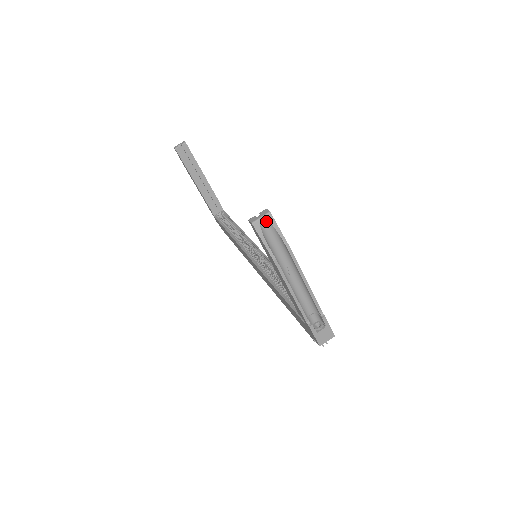
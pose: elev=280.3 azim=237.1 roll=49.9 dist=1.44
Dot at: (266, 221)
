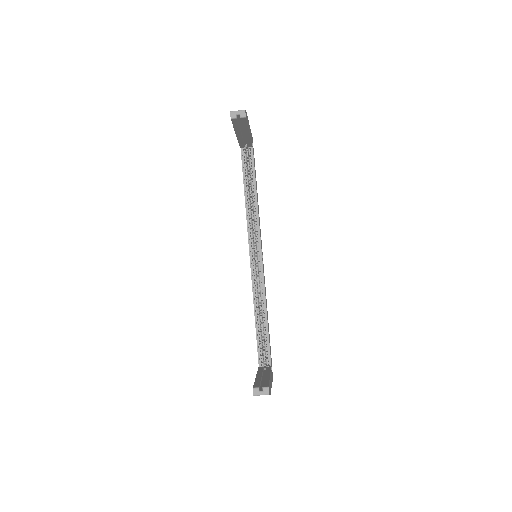
Dot at: (264, 394)
